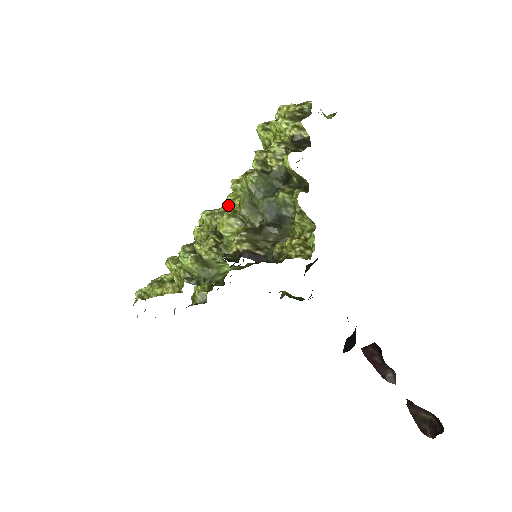
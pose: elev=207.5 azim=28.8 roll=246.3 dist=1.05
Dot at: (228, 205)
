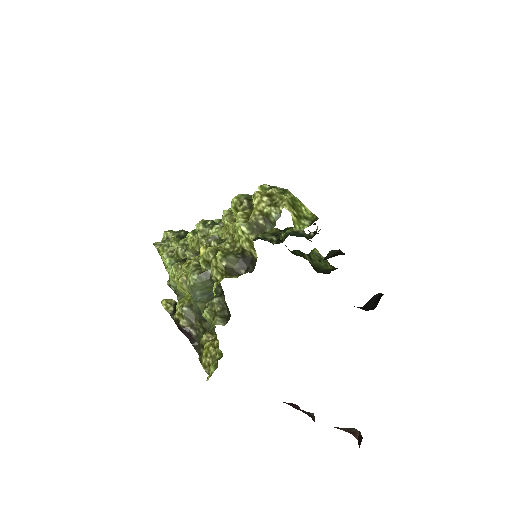
Dot at: occluded
